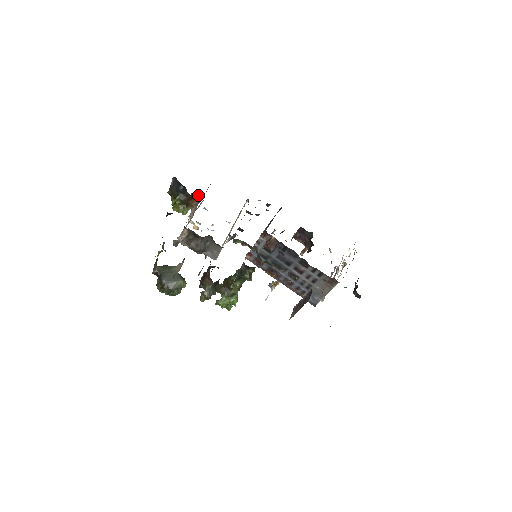
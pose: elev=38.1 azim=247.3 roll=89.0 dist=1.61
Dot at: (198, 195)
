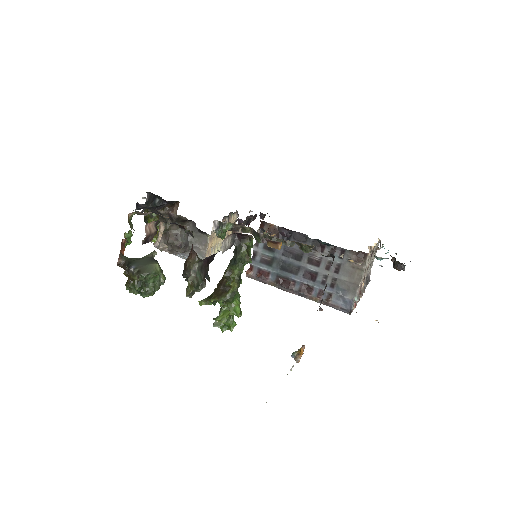
Dot at: occluded
